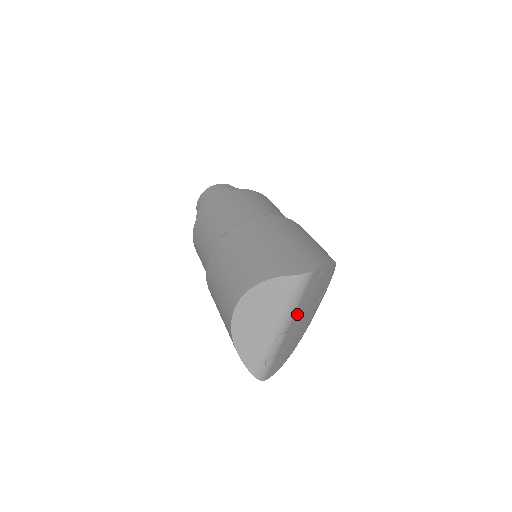
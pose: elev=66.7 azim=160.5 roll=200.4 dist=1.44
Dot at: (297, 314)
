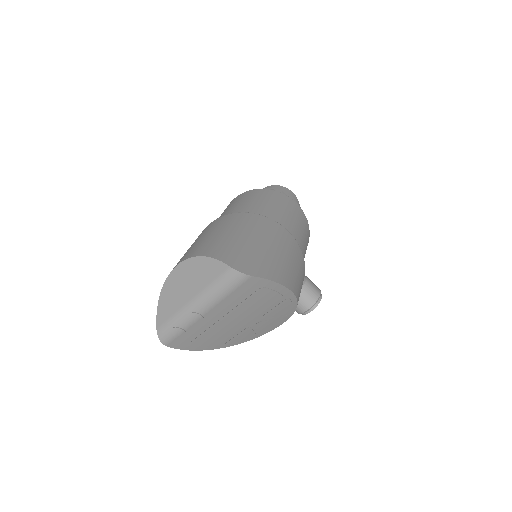
Dot at: (221, 307)
